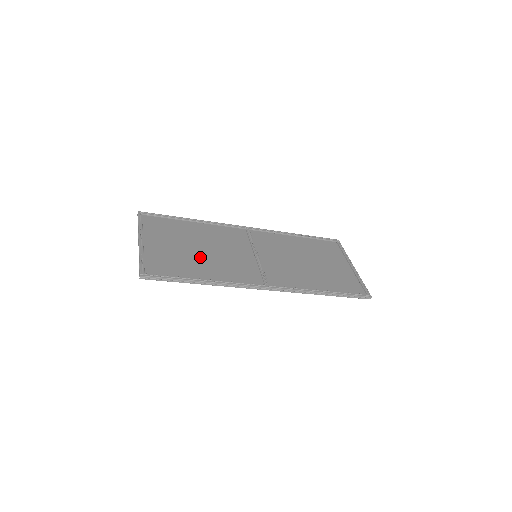
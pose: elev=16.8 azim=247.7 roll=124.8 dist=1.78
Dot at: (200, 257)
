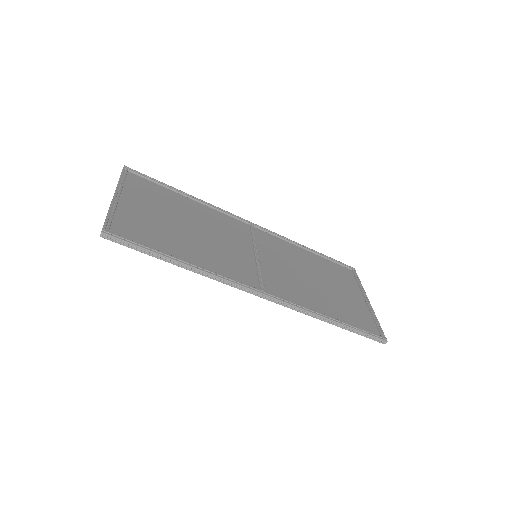
Dot at: (187, 236)
